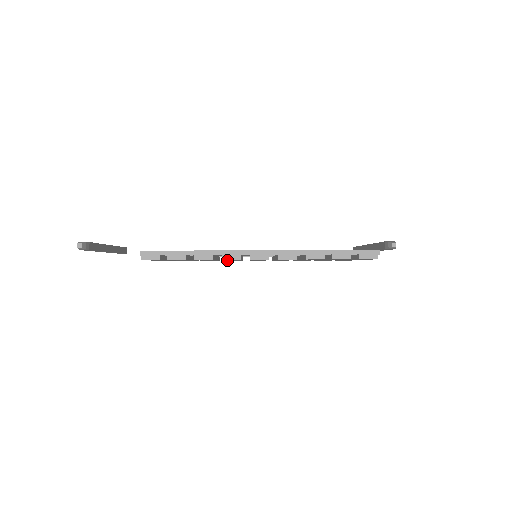
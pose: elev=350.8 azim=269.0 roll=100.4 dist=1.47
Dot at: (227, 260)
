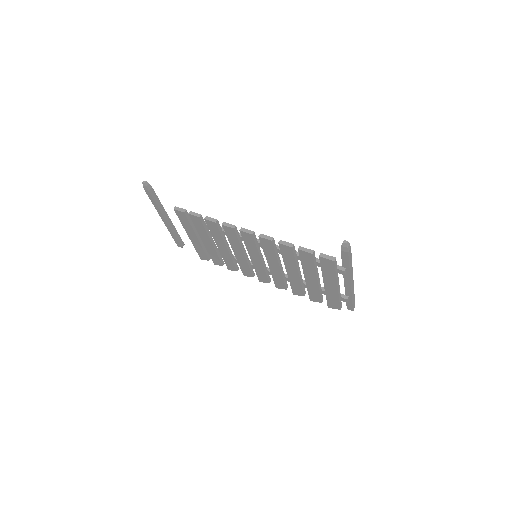
Dot at: (236, 256)
